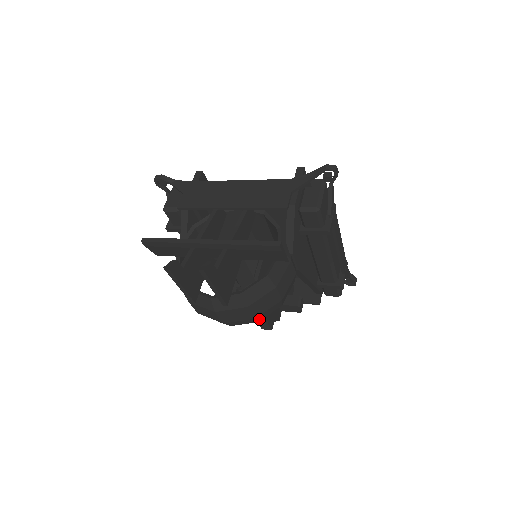
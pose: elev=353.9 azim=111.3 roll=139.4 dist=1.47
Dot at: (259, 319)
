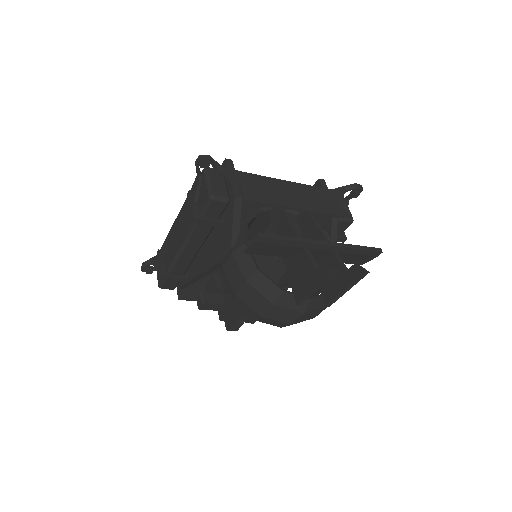
Dot at: occluded
